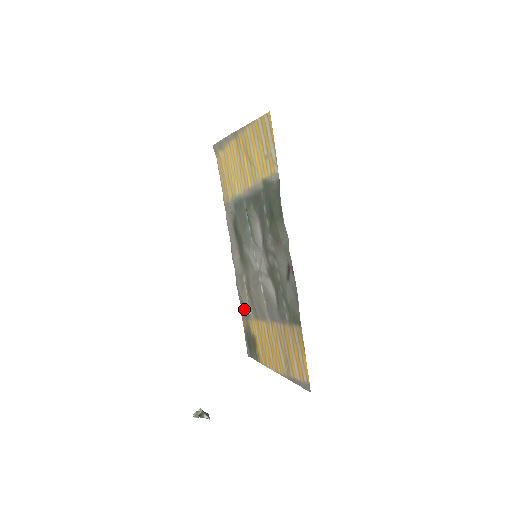
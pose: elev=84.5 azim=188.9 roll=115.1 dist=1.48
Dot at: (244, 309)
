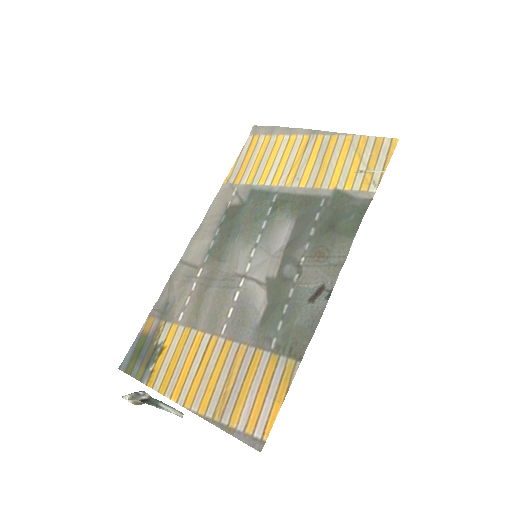
Dot at: (165, 307)
